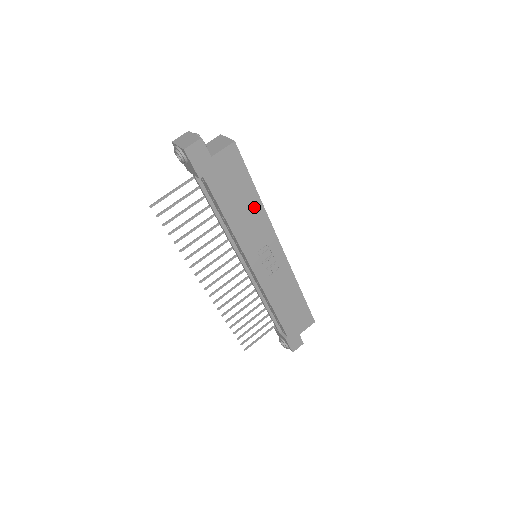
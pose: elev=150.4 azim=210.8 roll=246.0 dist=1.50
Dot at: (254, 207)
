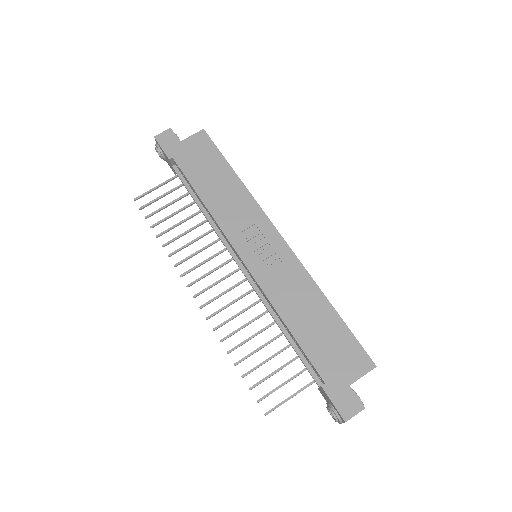
Dot at: (233, 186)
